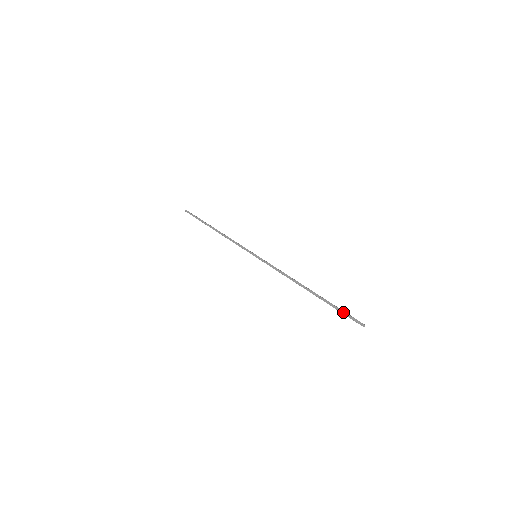
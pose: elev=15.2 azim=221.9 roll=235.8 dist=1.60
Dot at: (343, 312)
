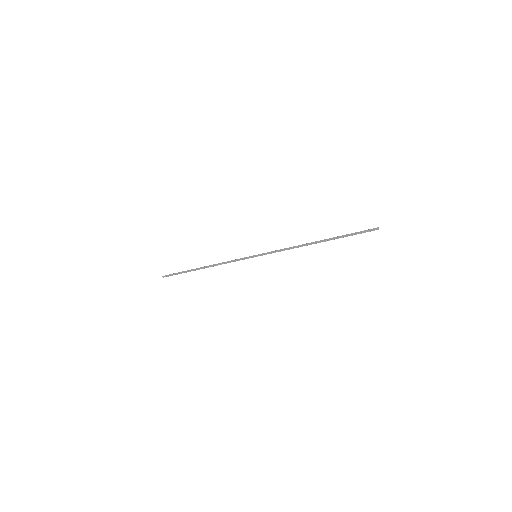
Dot at: (357, 232)
